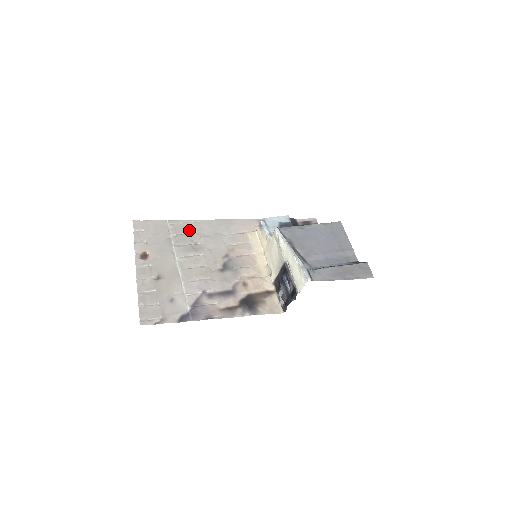
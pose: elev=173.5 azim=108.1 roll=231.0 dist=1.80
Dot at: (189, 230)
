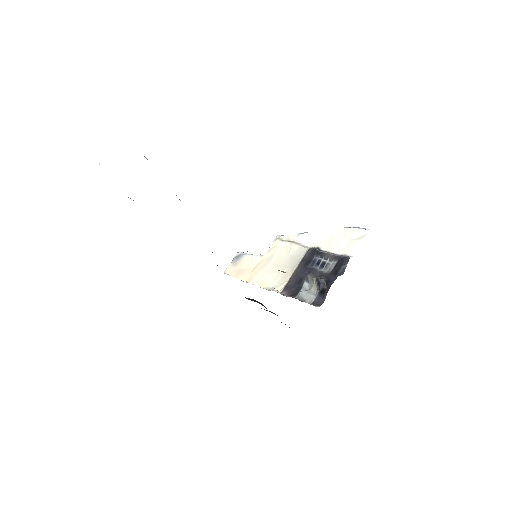
Dot at: occluded
